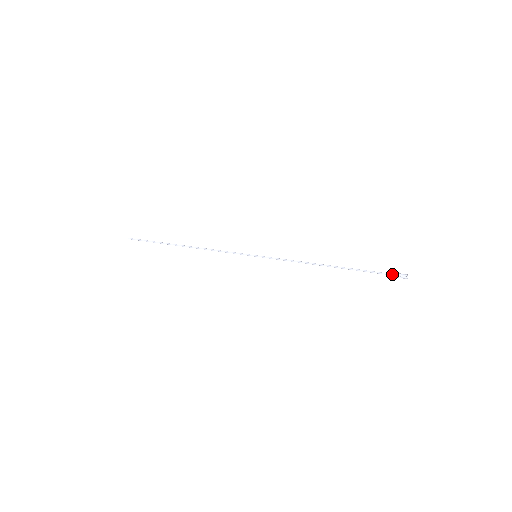
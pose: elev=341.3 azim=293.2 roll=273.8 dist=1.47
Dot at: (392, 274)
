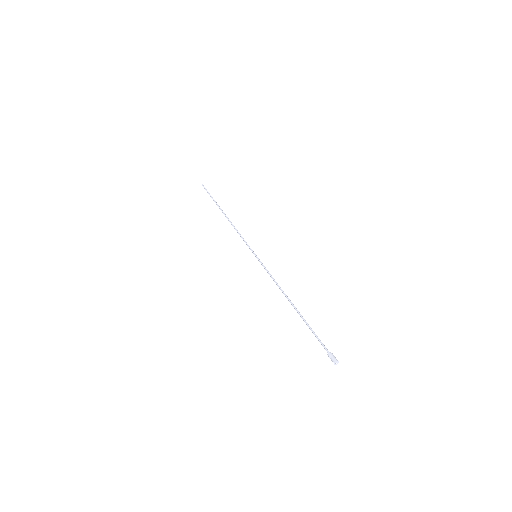
Dot at: (326, 350)
